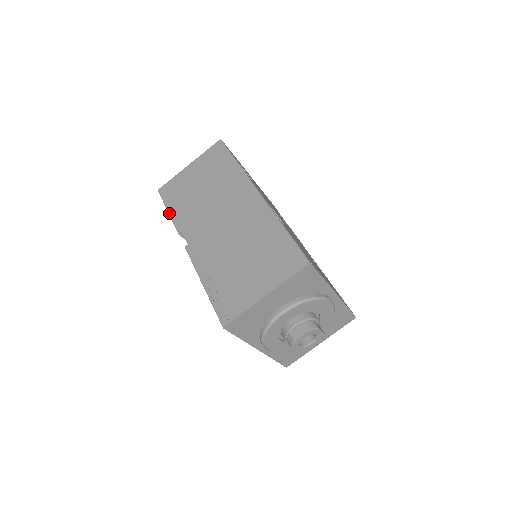
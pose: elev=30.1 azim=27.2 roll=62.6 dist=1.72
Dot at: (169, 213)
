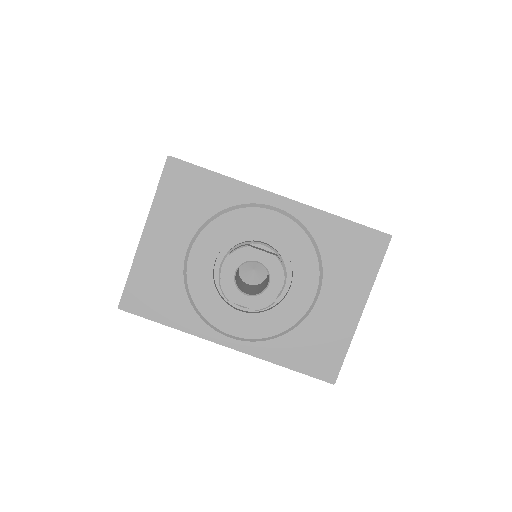
Dot at: occluded
